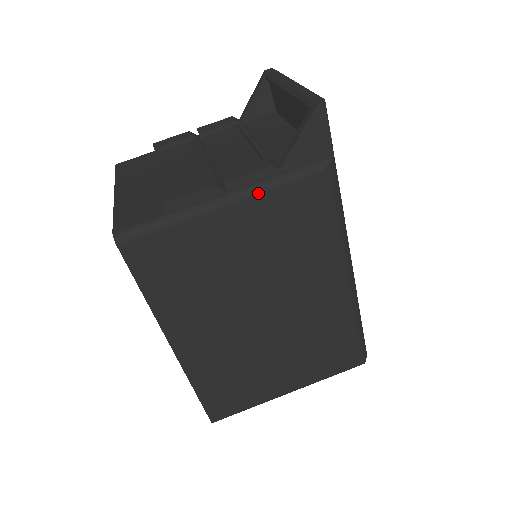
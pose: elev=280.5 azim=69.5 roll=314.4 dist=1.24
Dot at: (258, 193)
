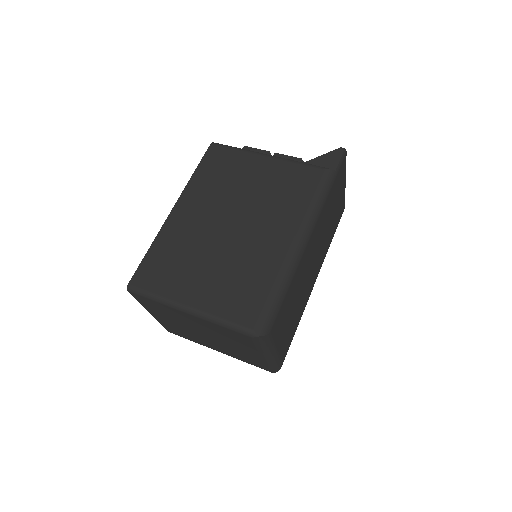
Dot at: (286, 160)
